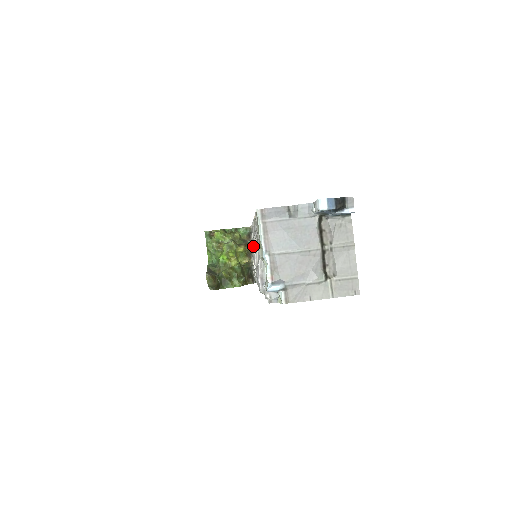
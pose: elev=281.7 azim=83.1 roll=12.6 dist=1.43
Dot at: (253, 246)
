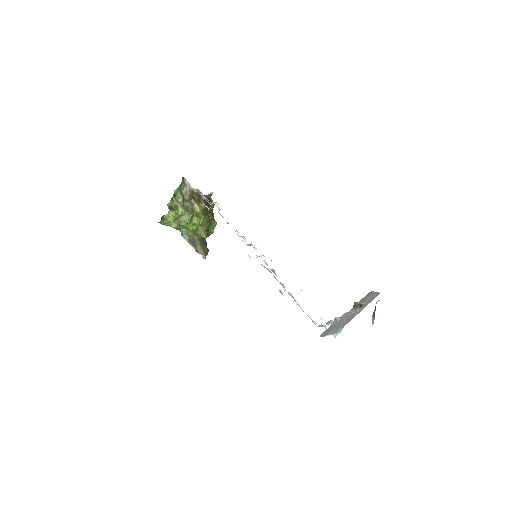
Dot at: occluded
